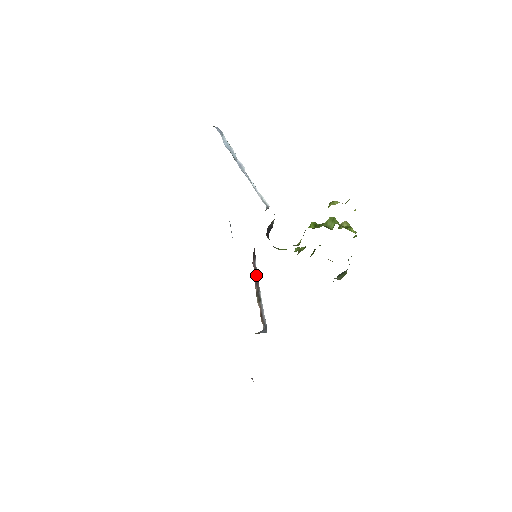
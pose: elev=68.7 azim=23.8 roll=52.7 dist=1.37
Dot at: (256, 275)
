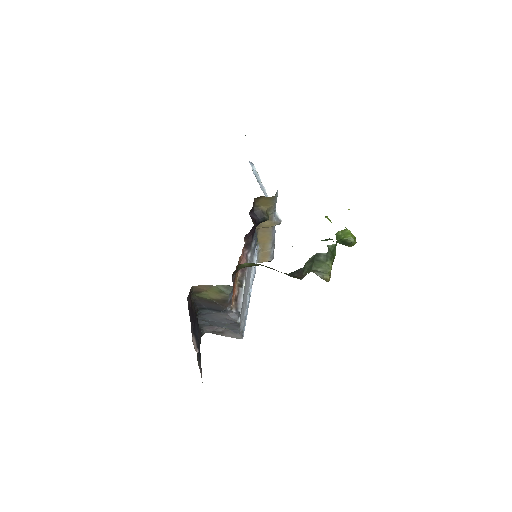
Dot at: occluded
